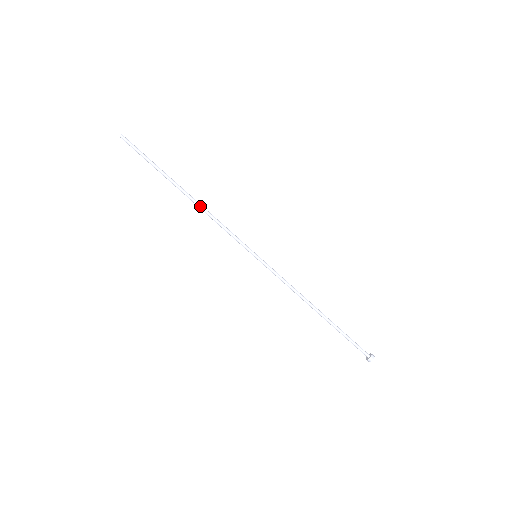
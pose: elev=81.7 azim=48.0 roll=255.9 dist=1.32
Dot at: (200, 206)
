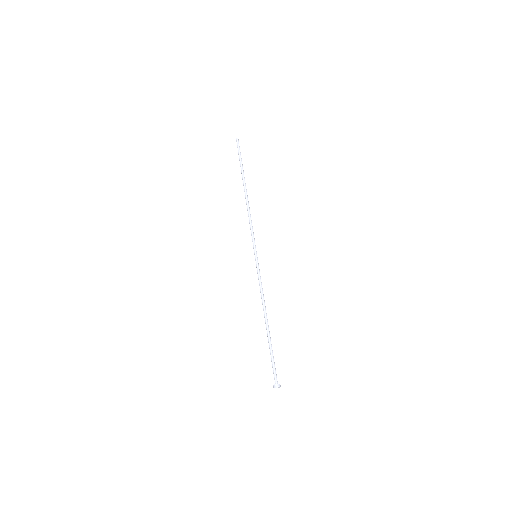
Dot at: (248, 203)
